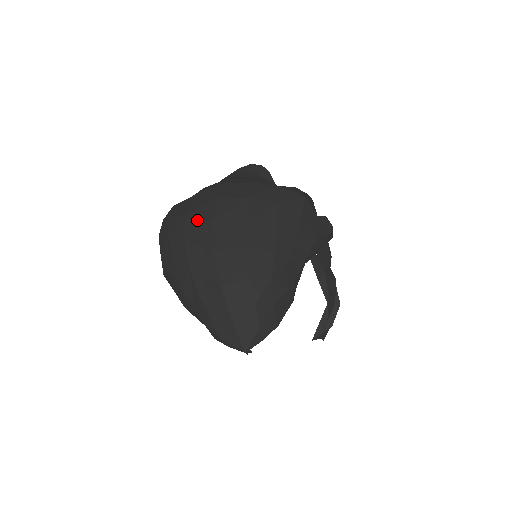
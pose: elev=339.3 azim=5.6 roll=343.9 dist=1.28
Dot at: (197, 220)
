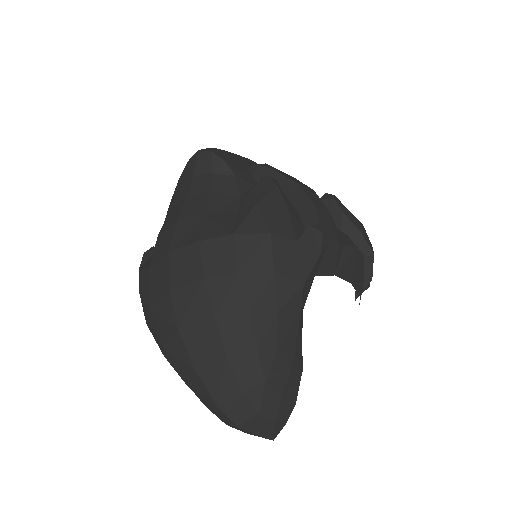
Dot at: (163, 322)
